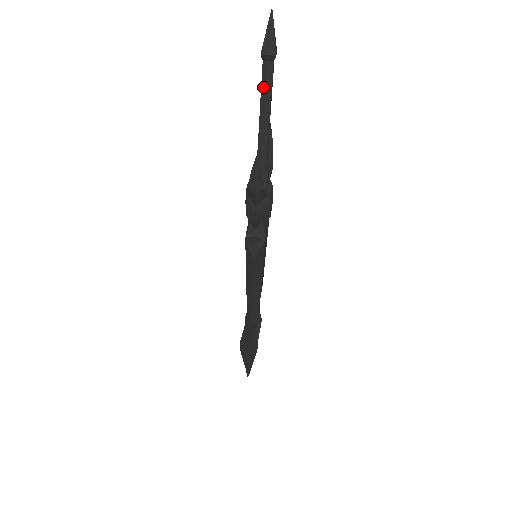
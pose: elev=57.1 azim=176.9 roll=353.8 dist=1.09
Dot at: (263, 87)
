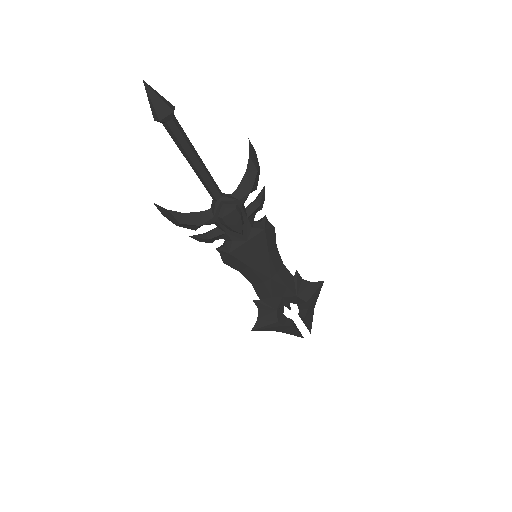
Dot at: (175, 139)
